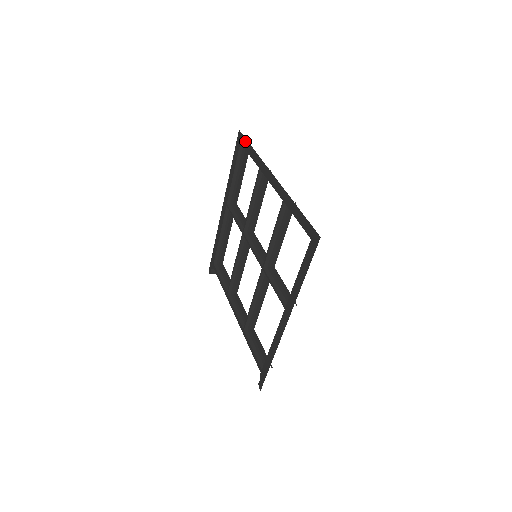
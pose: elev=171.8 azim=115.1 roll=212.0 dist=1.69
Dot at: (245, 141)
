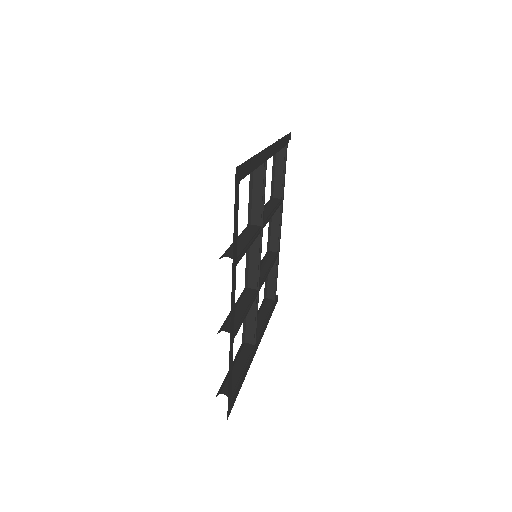
Dot at: occluded
